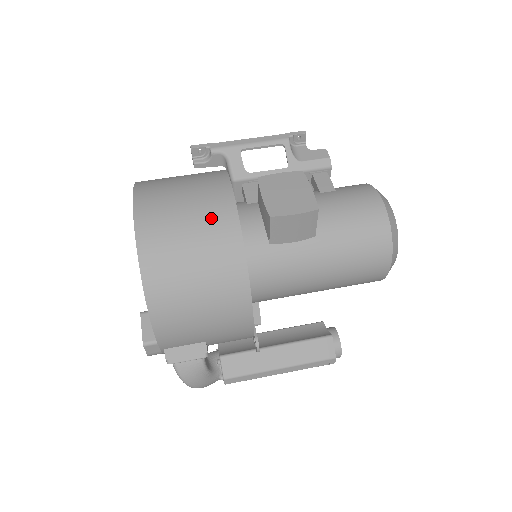
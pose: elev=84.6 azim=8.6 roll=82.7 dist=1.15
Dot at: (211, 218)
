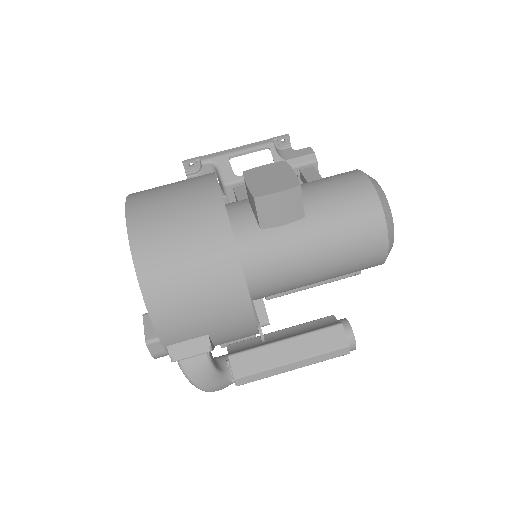
Dot at: (197, 205)
